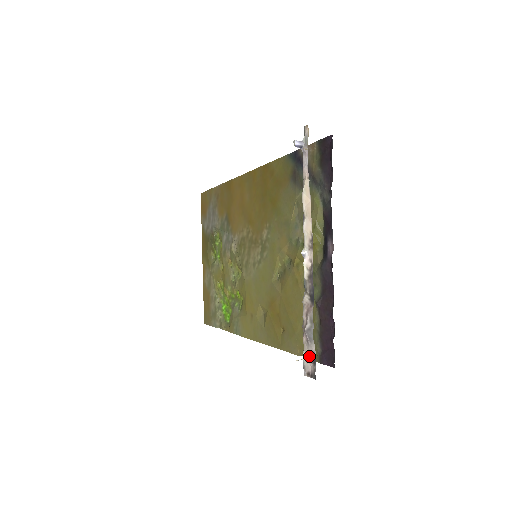
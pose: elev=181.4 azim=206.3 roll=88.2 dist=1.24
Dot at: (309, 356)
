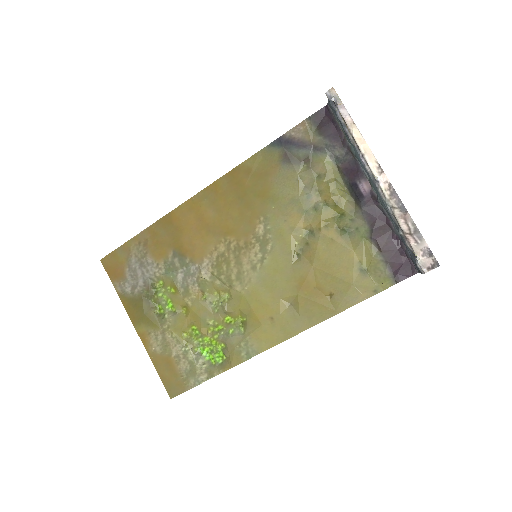
Dot at: (422, 254)
